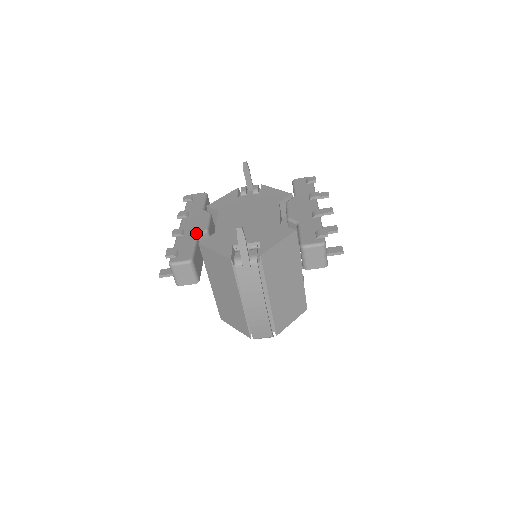
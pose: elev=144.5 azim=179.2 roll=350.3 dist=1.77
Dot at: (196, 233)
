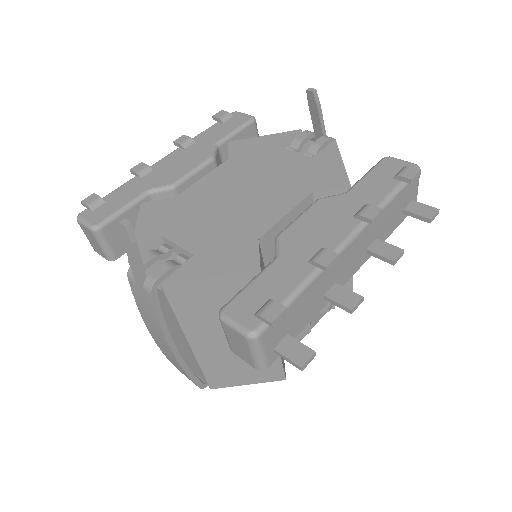
Dot at: (155, 184)
